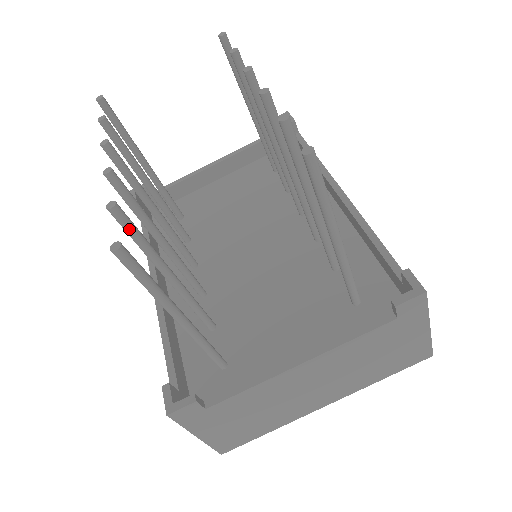
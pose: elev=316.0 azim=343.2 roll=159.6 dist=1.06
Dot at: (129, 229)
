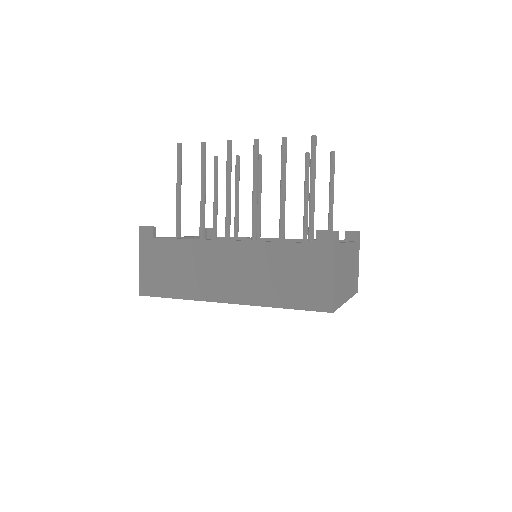
Dot at: (286, 153)
